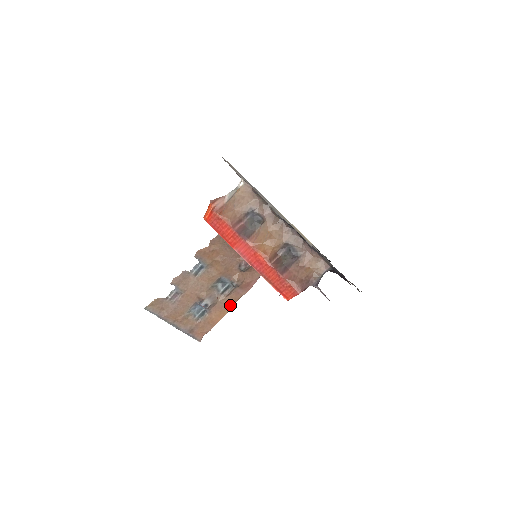
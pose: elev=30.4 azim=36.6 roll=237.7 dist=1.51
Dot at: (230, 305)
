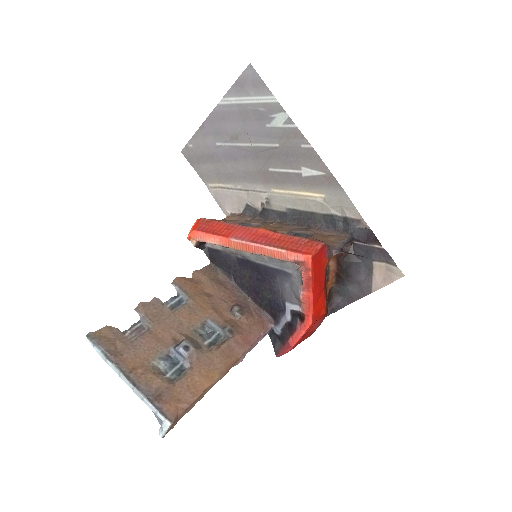
Dot at: (222, 365)
